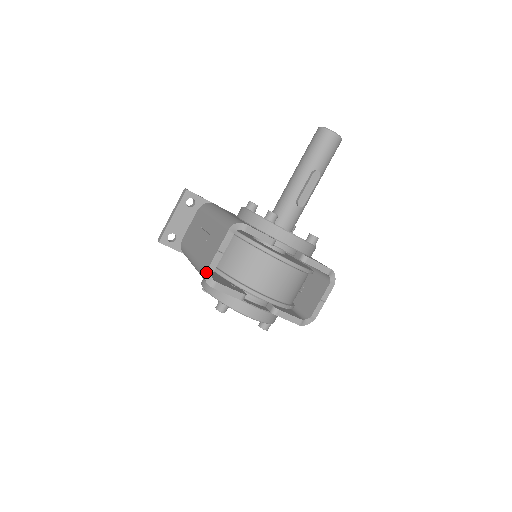
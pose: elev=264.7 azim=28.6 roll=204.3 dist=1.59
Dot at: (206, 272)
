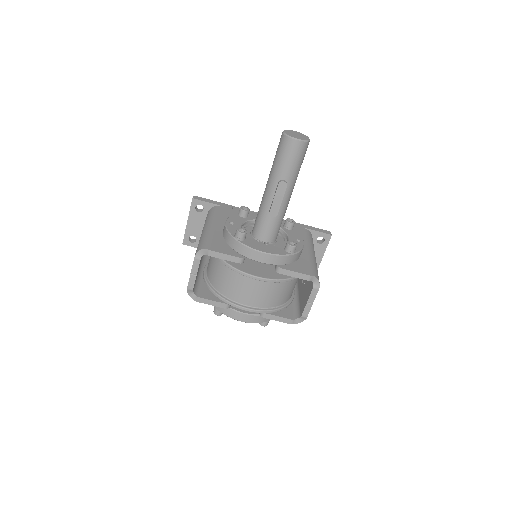
Dot at: (187, 290)
